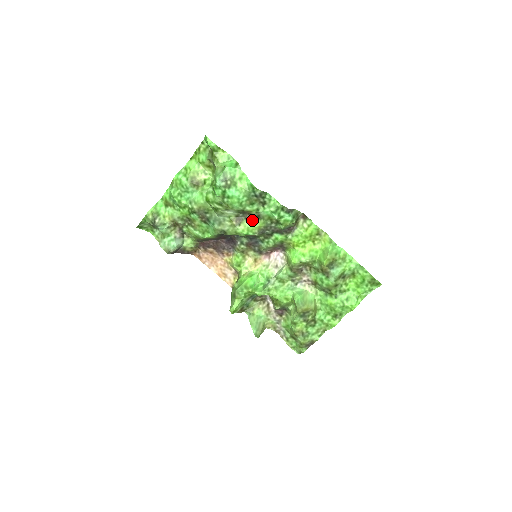
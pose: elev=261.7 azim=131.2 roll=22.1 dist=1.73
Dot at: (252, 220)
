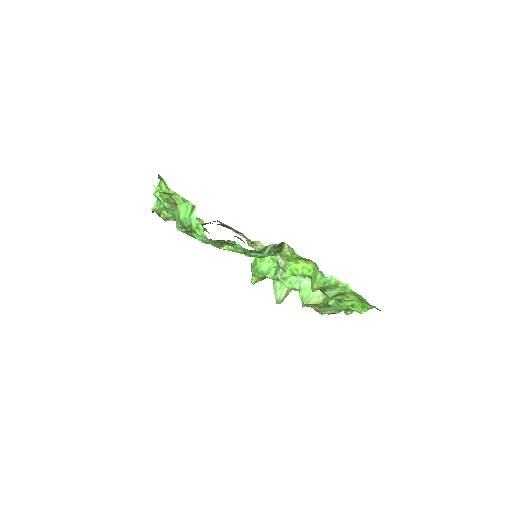
Dot at: occluded
